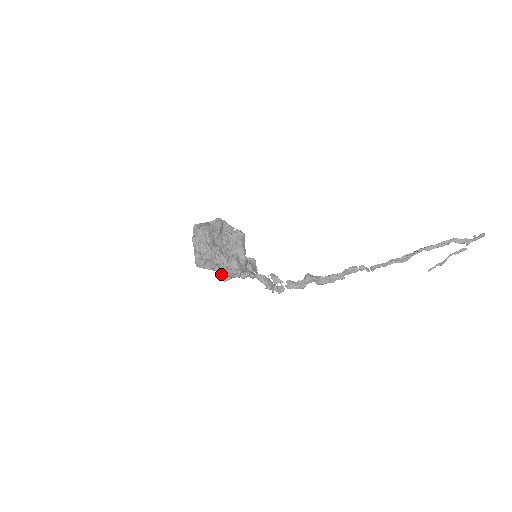
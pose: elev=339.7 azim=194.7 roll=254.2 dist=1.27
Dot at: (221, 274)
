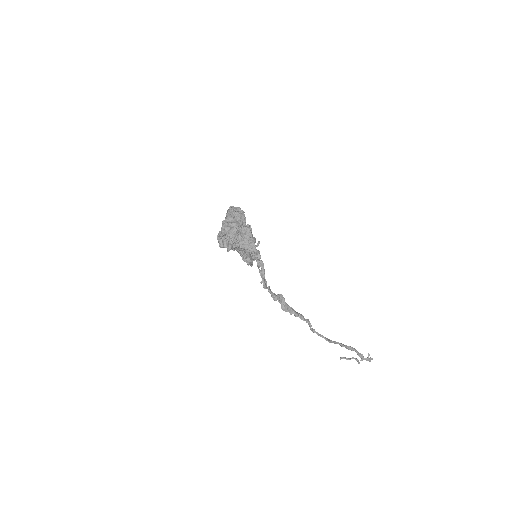
Dot at: (242, 240)
